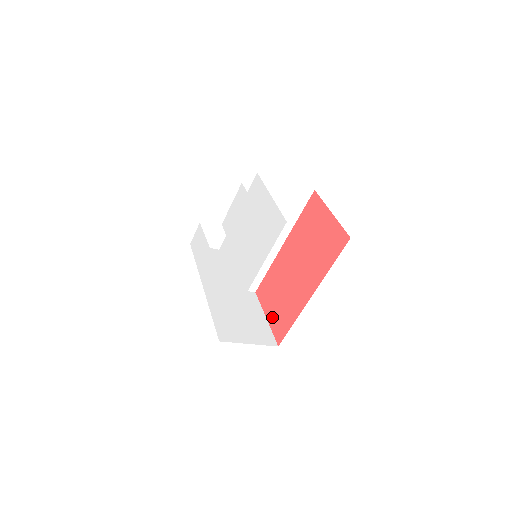
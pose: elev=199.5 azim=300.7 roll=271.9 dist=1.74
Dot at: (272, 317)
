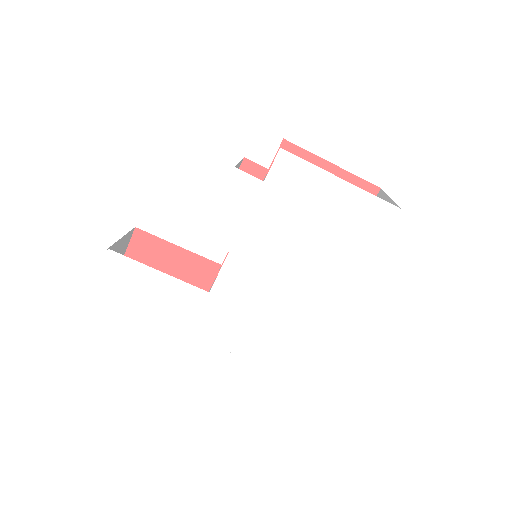
Dot at: occluded
